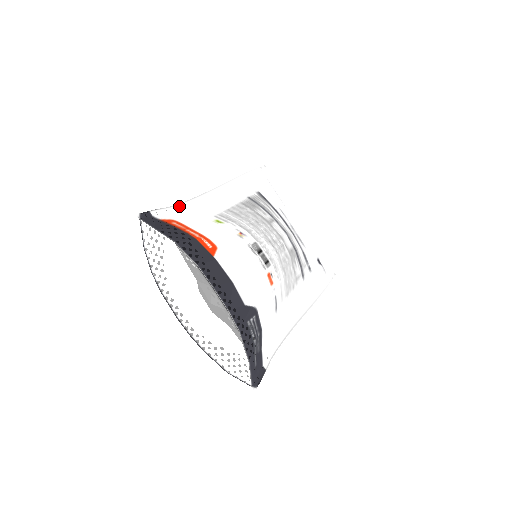
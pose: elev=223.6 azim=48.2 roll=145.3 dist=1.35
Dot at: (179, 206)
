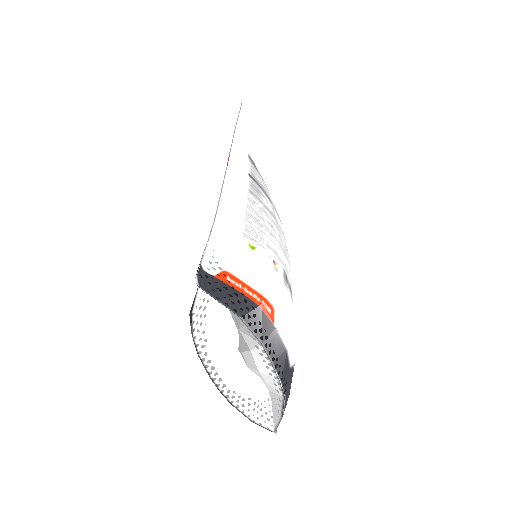
Dot at: (213, 231)
